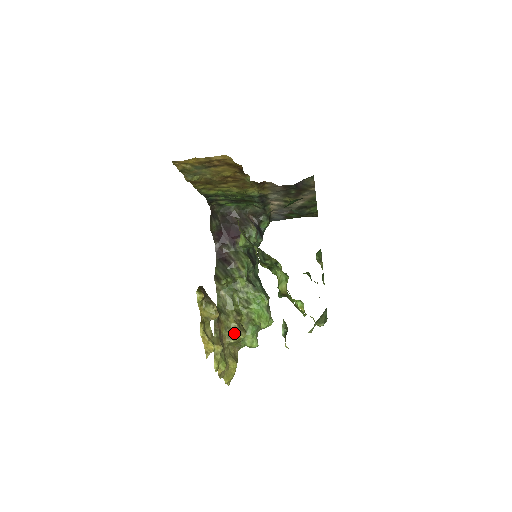
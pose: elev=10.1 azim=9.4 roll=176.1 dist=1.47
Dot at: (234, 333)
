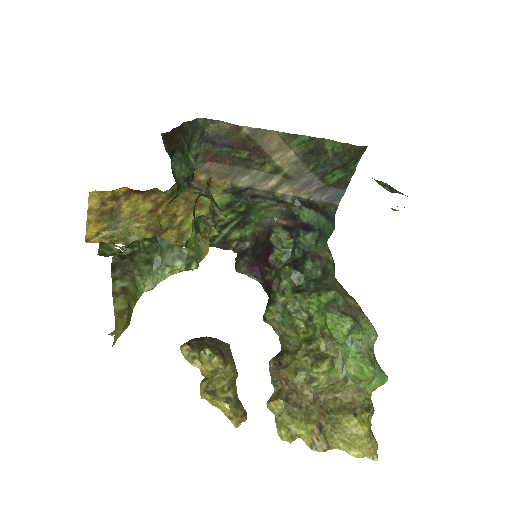
Dot at: (309, 371)
